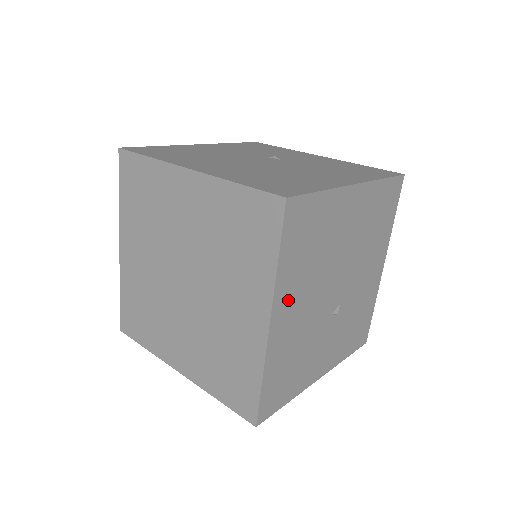
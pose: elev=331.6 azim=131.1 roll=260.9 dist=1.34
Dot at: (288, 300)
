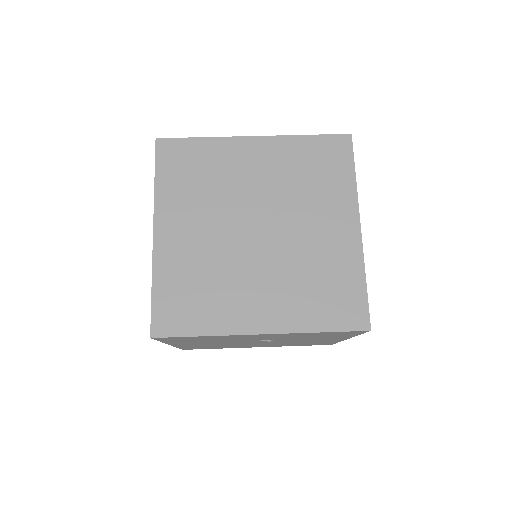
Dot at: occluded
